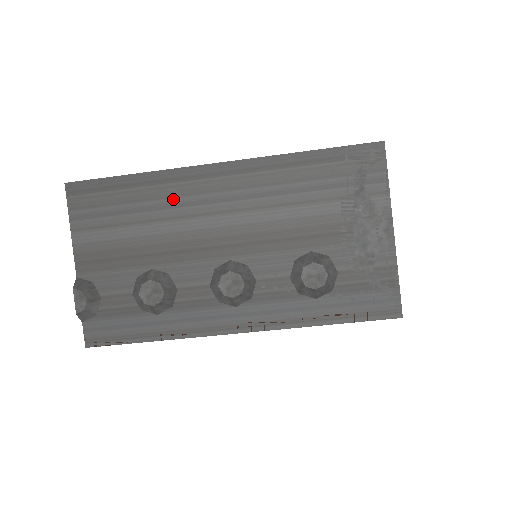
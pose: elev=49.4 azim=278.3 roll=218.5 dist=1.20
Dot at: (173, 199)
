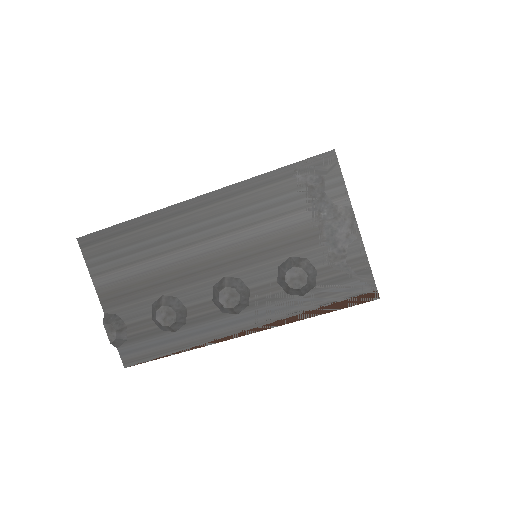
Dot at: (167, 235)
